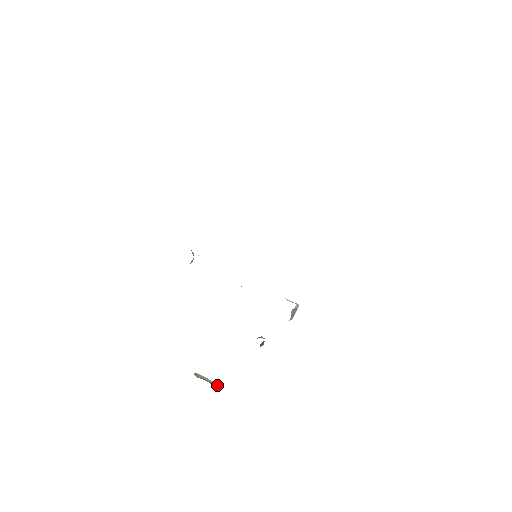
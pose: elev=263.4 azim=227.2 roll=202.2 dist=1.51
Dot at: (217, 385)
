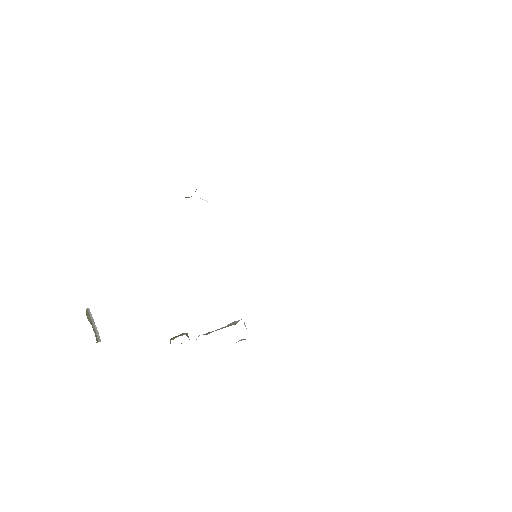
Dot at: (100, 341)
